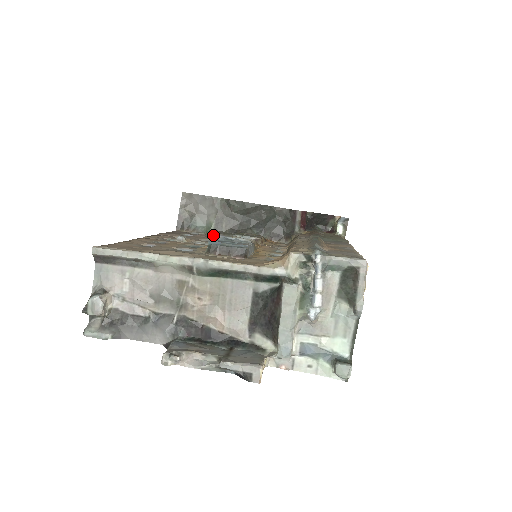
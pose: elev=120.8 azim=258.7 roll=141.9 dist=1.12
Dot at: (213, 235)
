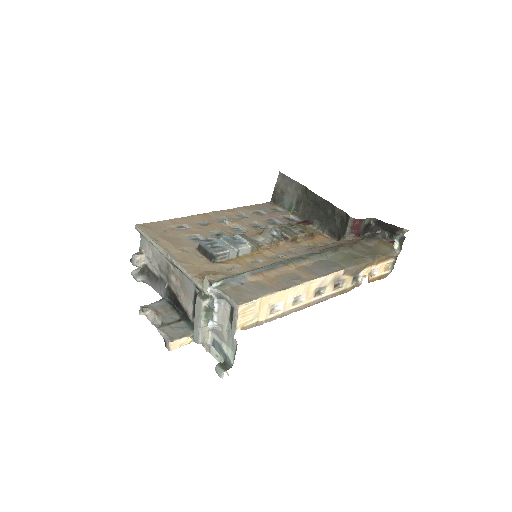
Dot at: (290, 215)
